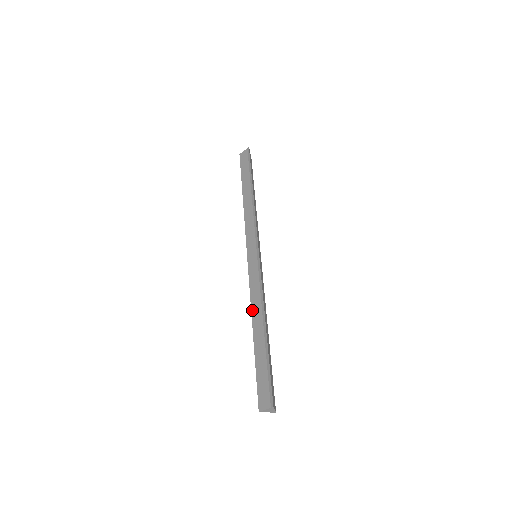
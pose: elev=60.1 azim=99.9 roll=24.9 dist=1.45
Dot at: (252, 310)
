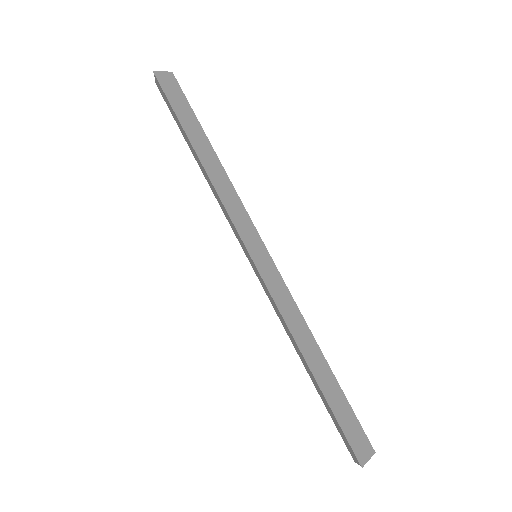
Dot at: occluded
